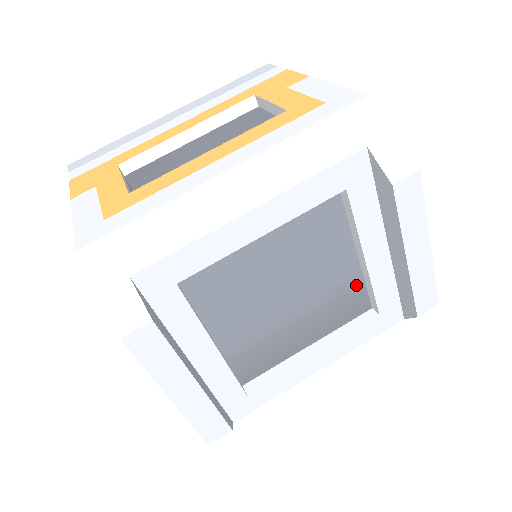
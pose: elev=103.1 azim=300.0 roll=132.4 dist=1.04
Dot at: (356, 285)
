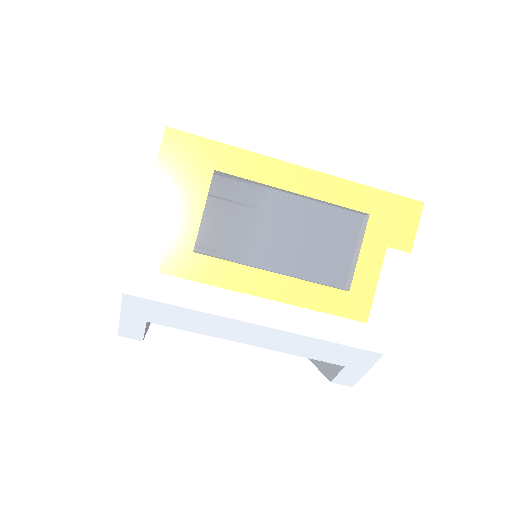
Dot at: occluded
